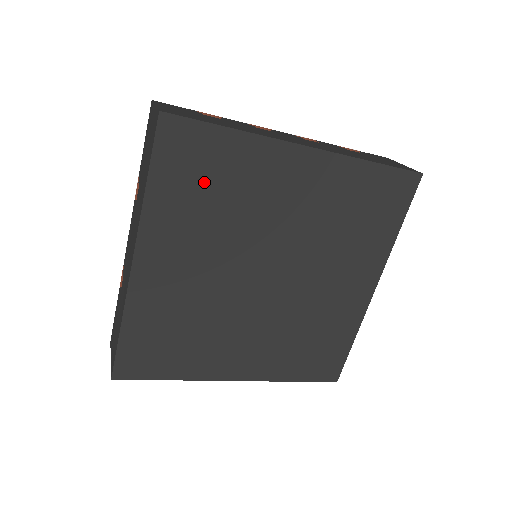
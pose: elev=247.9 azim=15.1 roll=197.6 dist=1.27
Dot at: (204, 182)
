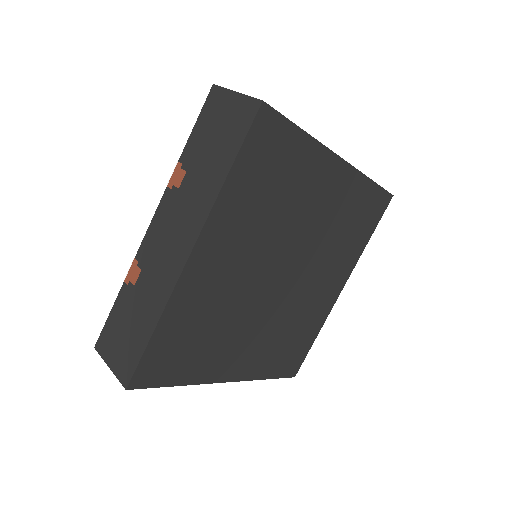
Dot at: (270, 178)
